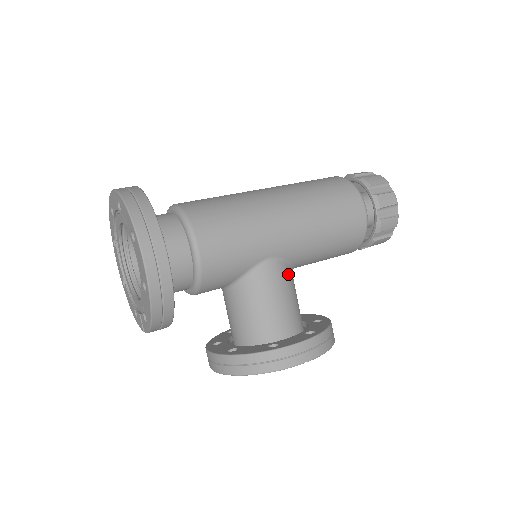
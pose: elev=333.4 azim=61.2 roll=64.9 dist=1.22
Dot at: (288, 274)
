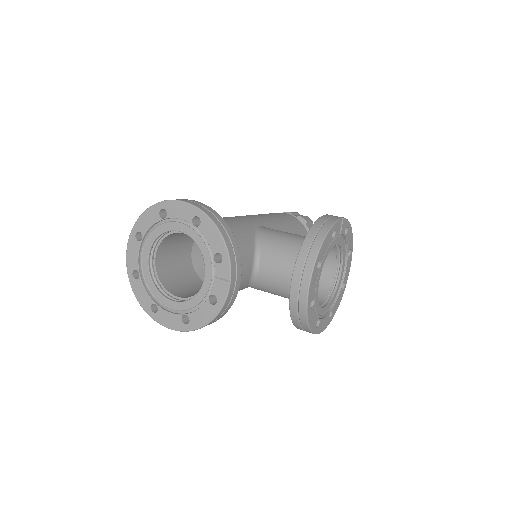
Dot at: occluded
